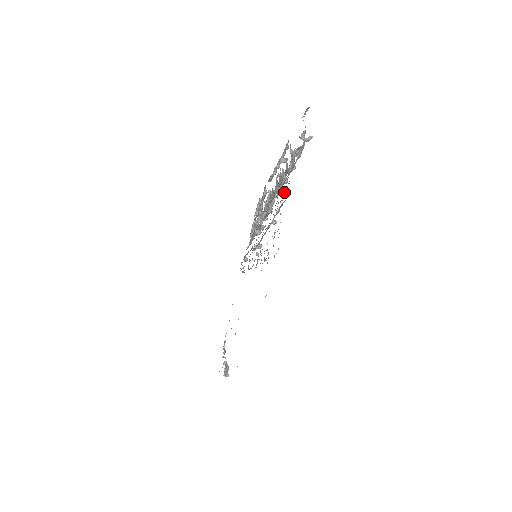
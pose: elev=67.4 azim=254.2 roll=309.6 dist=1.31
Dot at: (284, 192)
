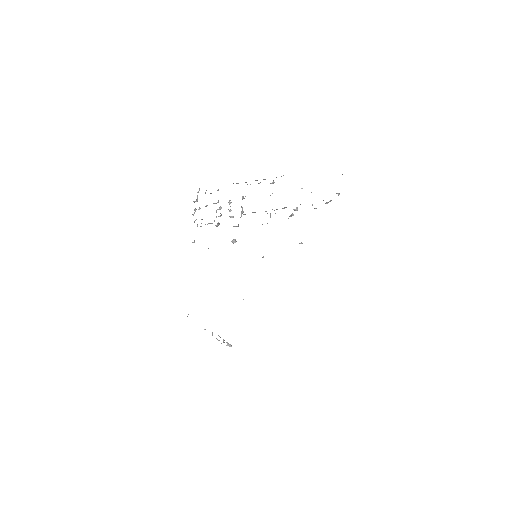
Dot at: occluded
